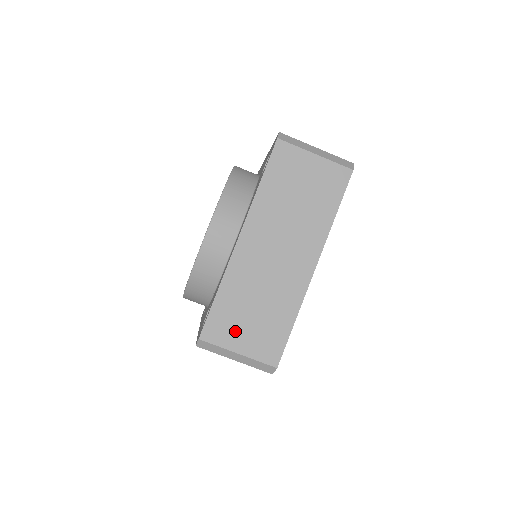
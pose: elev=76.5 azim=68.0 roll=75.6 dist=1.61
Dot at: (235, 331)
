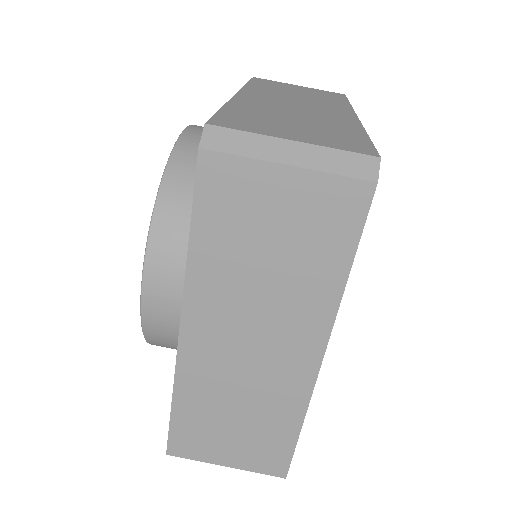
Dot at: (213, 444)
